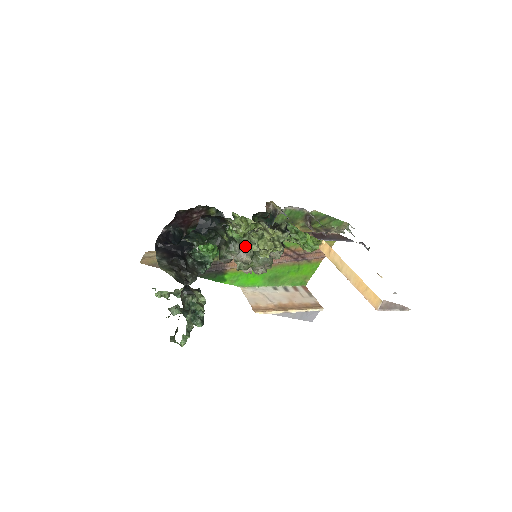
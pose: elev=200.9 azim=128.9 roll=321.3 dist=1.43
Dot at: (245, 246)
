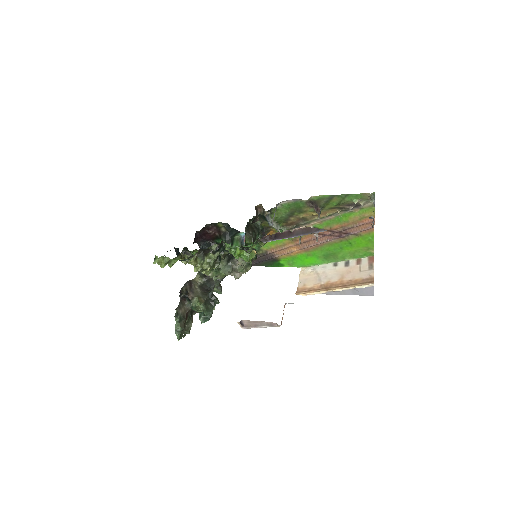
Dot at: occluded
